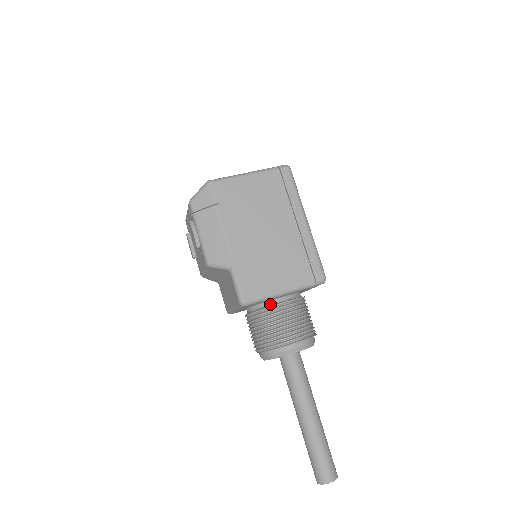
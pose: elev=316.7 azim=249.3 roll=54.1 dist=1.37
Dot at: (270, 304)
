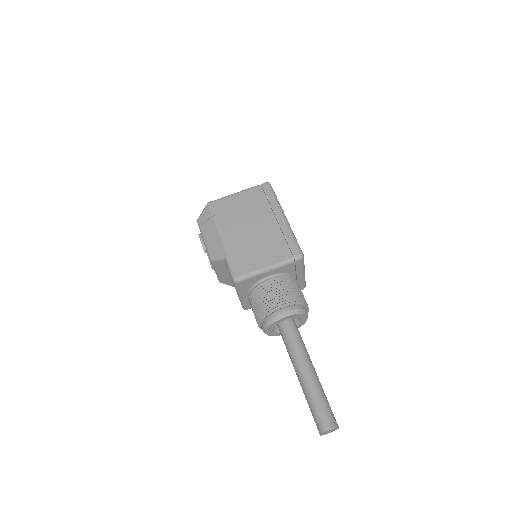
Dot at: (261, 283)
